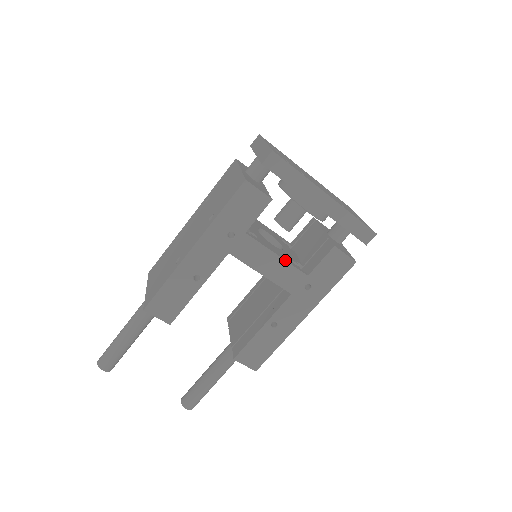
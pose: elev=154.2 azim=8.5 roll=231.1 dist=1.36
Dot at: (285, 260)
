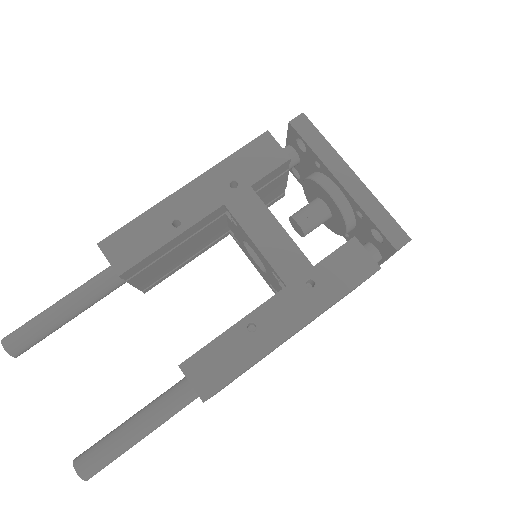
Dot at: occluded
